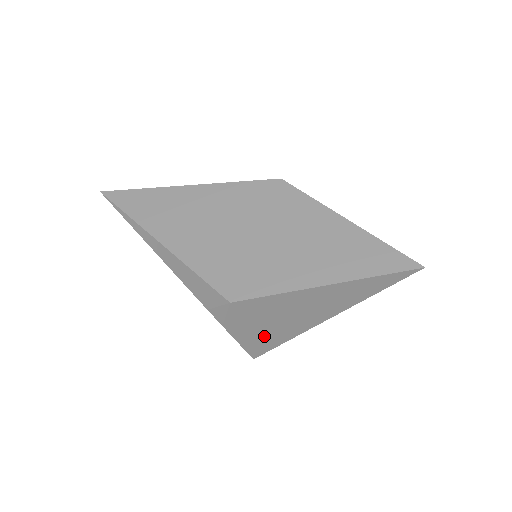
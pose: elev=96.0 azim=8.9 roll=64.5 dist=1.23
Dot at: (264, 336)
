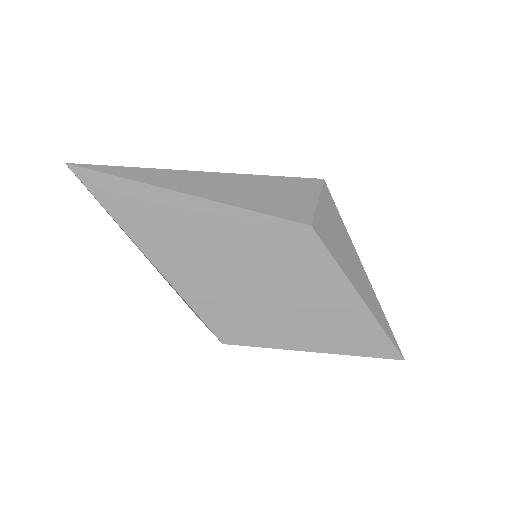
Dot at: occluded
